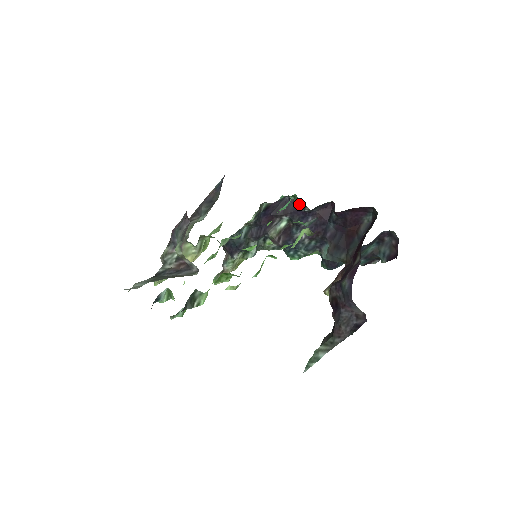
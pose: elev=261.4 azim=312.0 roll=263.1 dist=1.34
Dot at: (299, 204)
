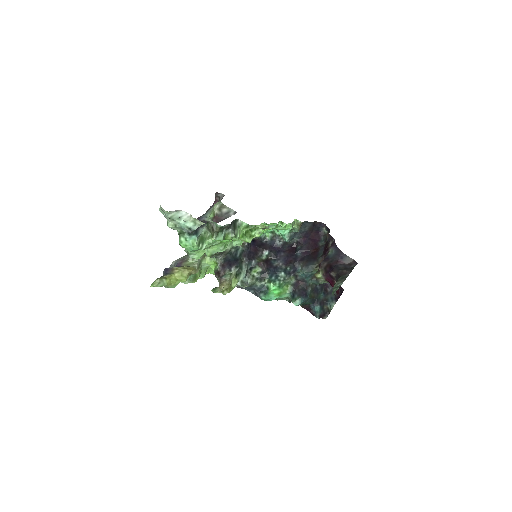
Dot at: (276, 238)
